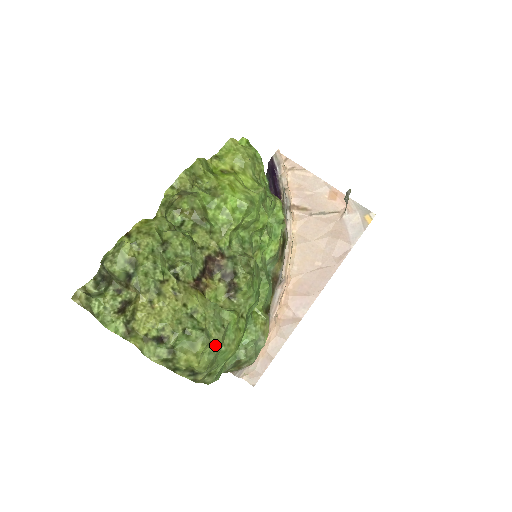
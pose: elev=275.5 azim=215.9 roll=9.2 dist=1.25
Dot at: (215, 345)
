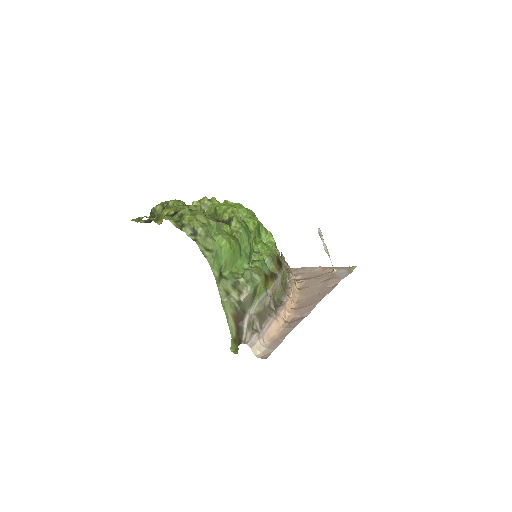
Dot at: (210, 225)
